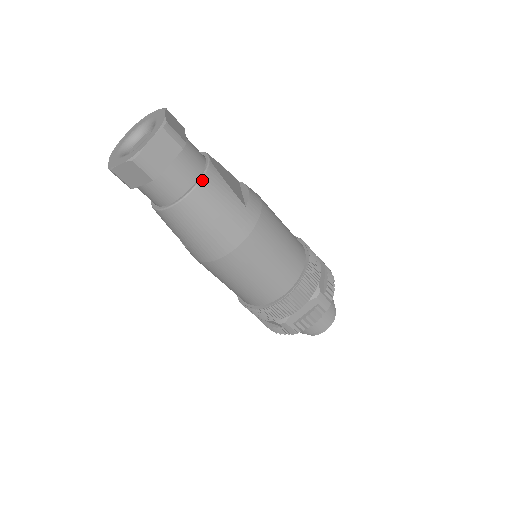
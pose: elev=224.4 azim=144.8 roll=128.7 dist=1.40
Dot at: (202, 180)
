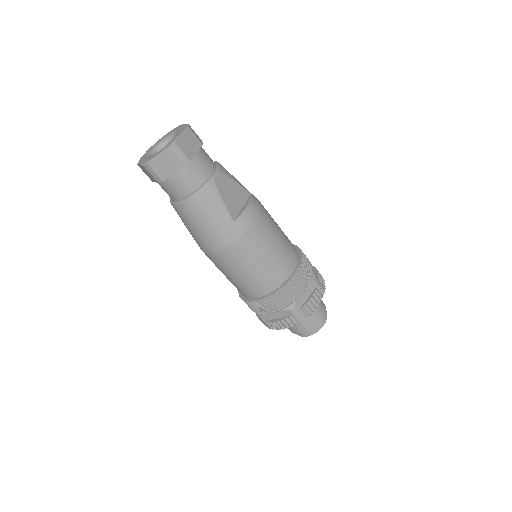
Dot at: (198, 192)
